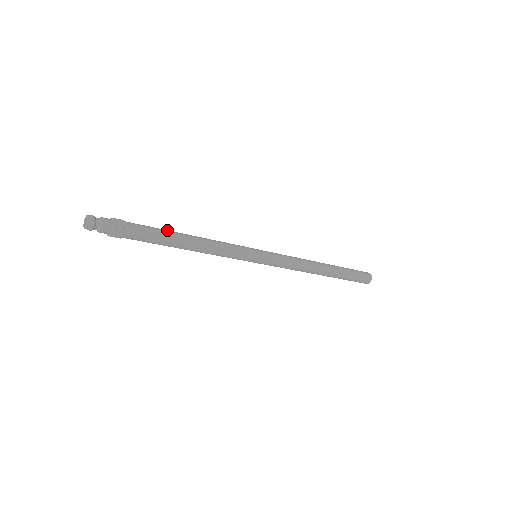
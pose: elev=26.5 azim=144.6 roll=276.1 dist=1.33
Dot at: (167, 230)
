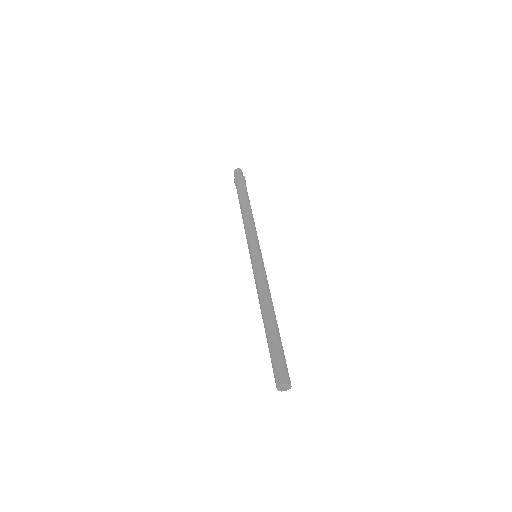
Dot at: occluded
